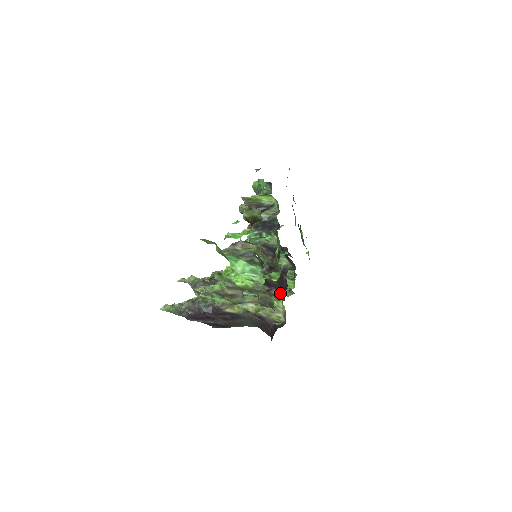
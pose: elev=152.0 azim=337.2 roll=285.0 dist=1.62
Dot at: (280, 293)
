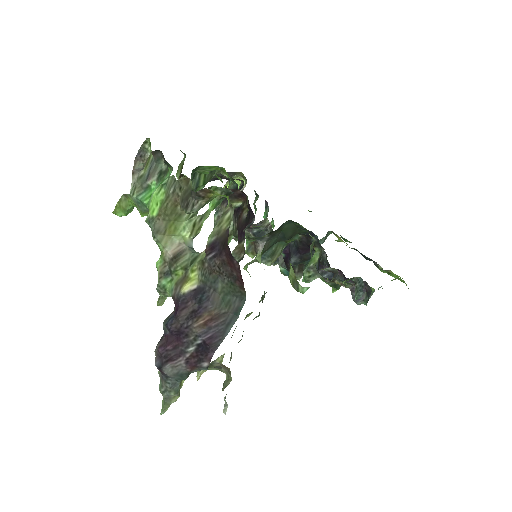
Dot at: (252, 222)
